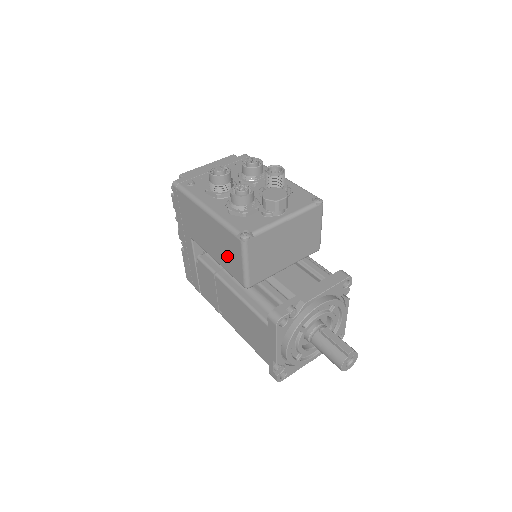
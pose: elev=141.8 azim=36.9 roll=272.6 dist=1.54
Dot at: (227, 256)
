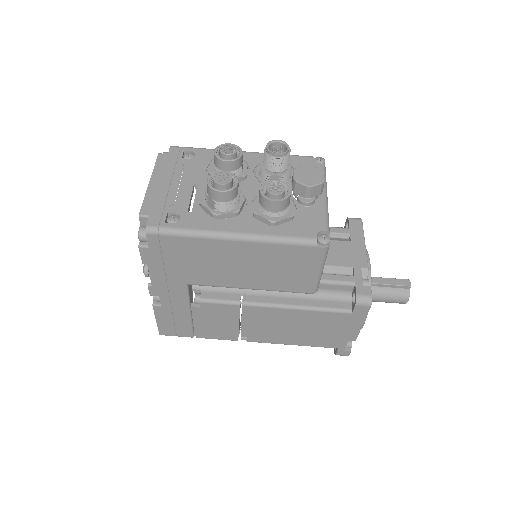
Dot at: (283, 274)
